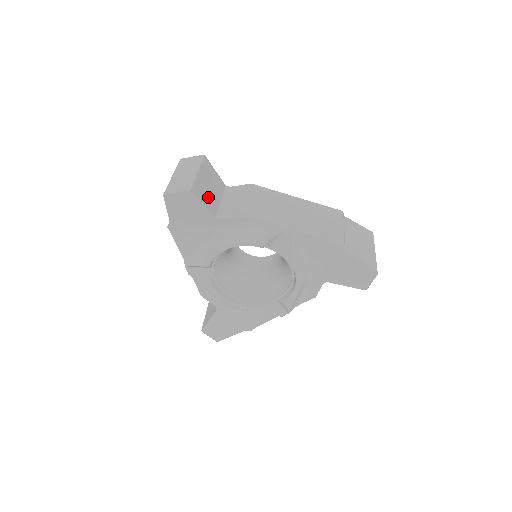
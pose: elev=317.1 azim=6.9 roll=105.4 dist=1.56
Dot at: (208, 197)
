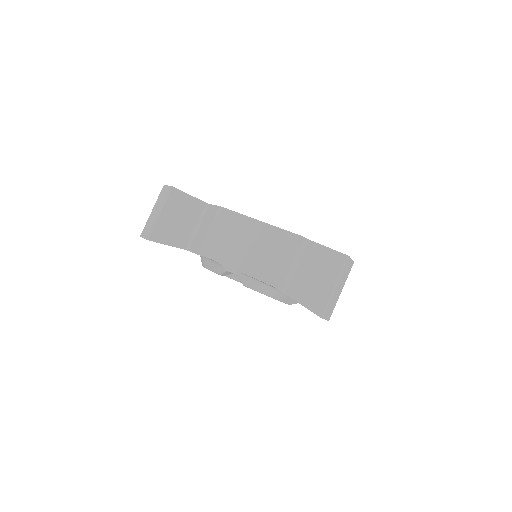
Dot at: (175, 232)
